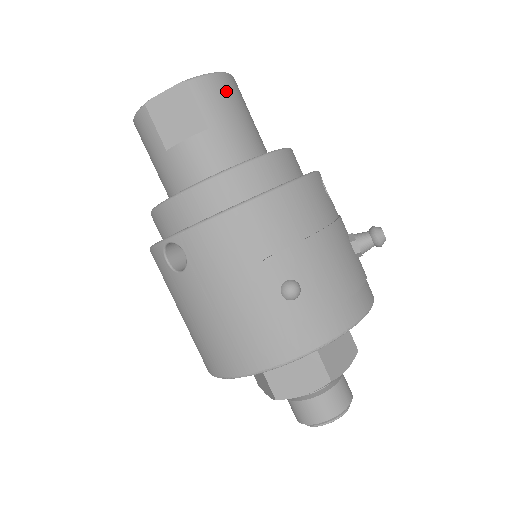
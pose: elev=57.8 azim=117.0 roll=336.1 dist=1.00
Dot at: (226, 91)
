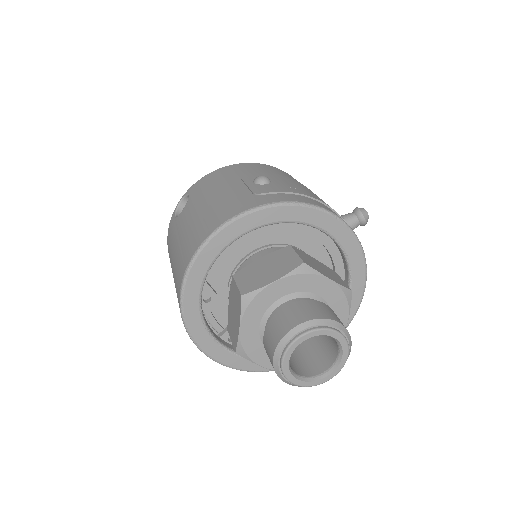
Dot at: occluded
